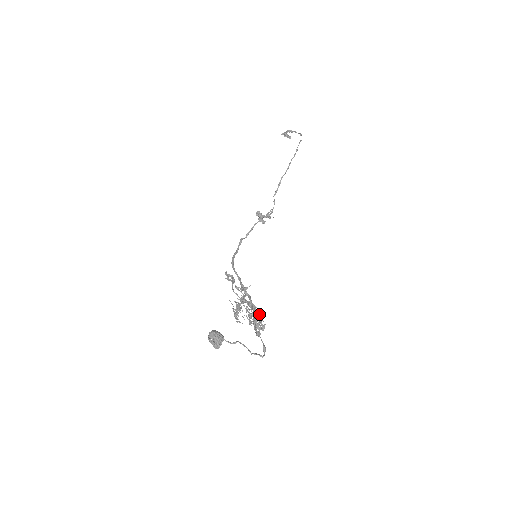
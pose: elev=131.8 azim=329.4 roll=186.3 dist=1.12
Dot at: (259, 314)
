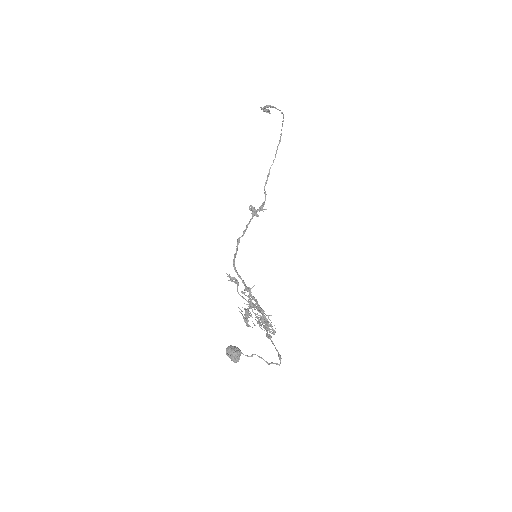
Dot at: (268, 318)
